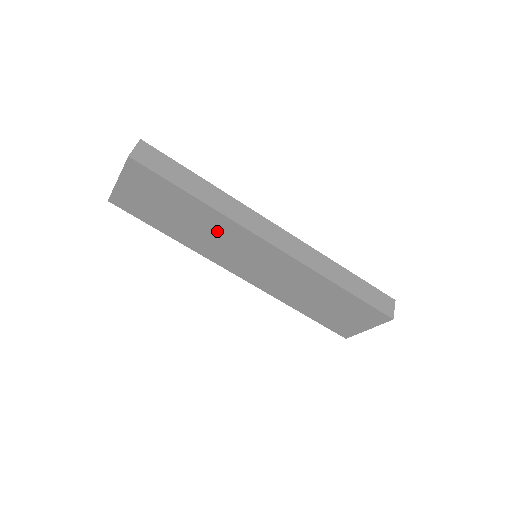
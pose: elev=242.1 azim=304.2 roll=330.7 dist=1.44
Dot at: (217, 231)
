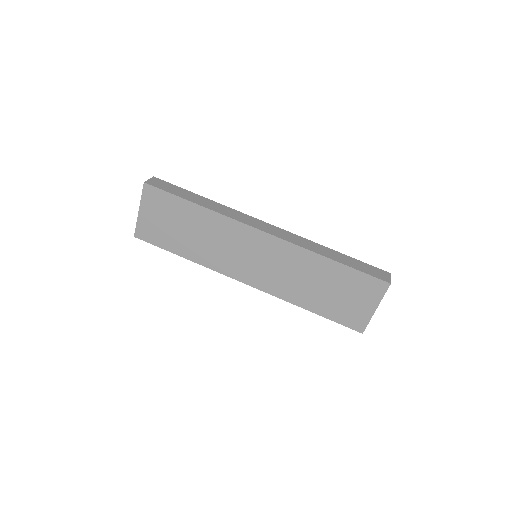
Dot at: (218, 234)
